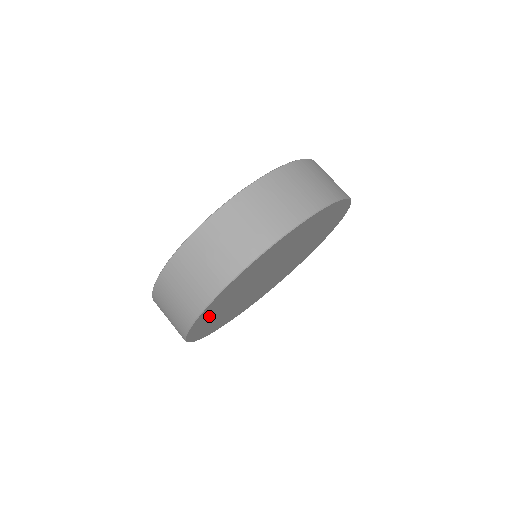
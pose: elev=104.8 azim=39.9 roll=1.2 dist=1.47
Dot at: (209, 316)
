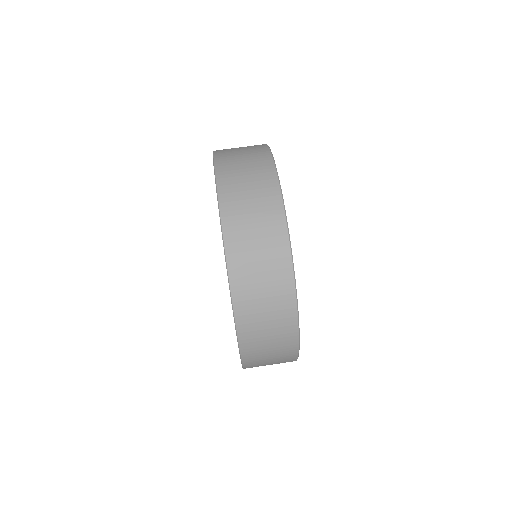
Dot at: occluded
